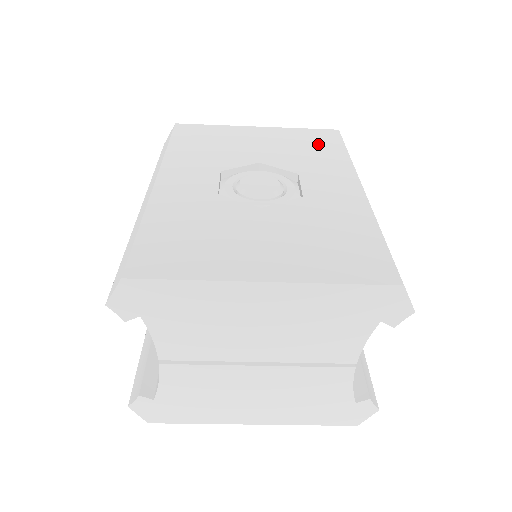
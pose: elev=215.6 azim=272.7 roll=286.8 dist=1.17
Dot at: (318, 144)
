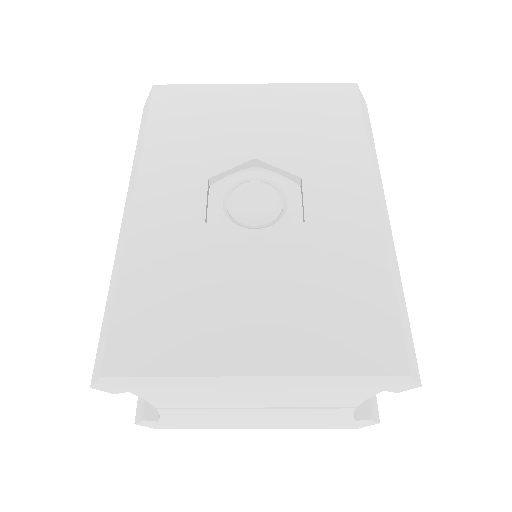
Dot at: (329, 115)
